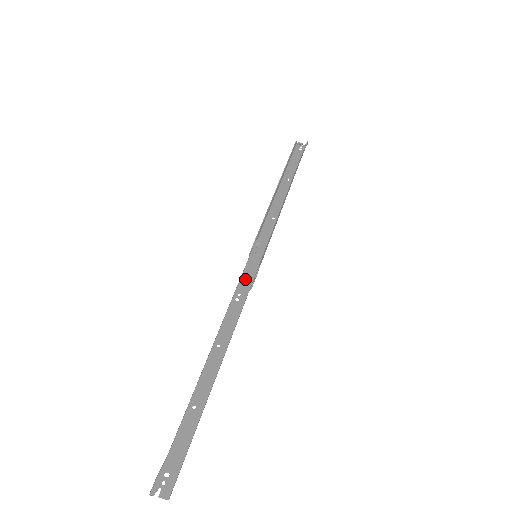
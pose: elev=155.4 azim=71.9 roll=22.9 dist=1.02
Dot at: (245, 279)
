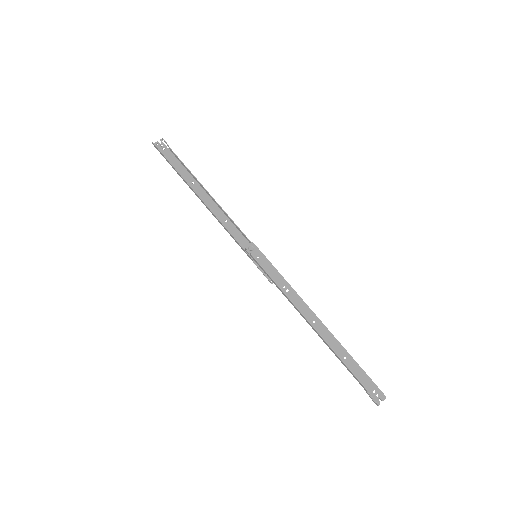
Dot at: (274, 276)
